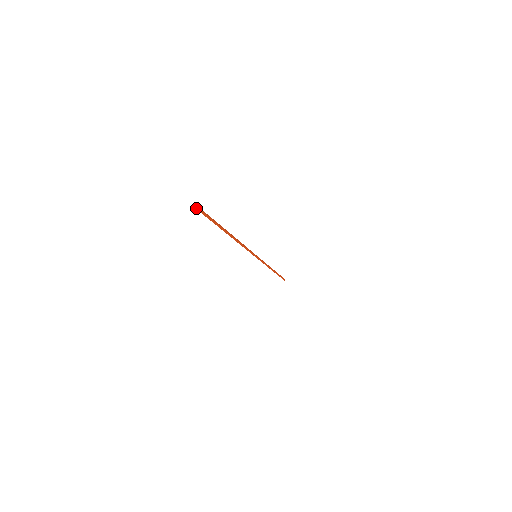
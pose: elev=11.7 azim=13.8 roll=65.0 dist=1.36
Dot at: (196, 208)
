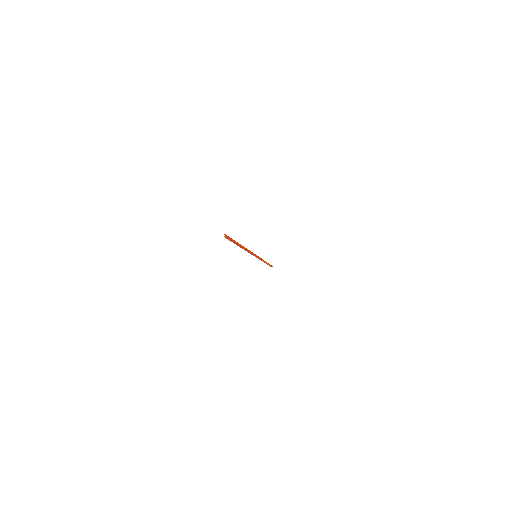
Dot at: (224, 236)
